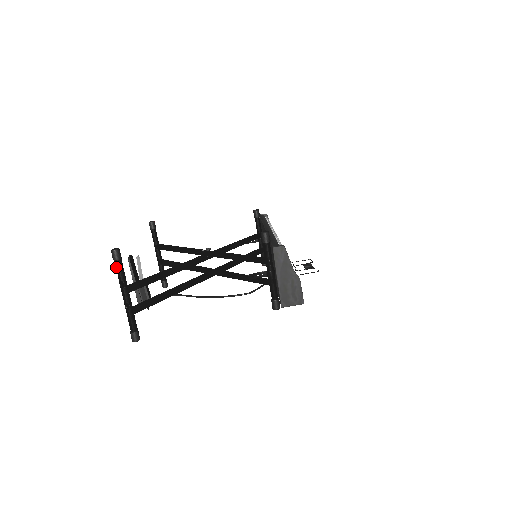
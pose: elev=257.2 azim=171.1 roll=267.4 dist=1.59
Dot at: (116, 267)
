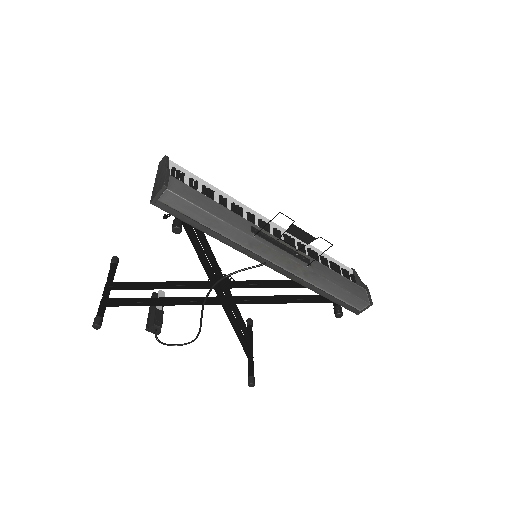
Dot at: (110, 270)
